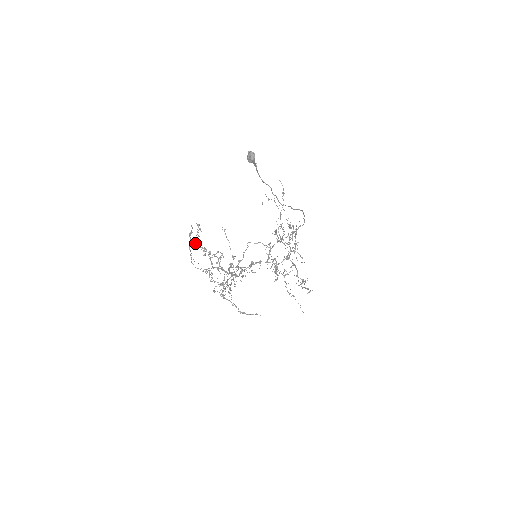
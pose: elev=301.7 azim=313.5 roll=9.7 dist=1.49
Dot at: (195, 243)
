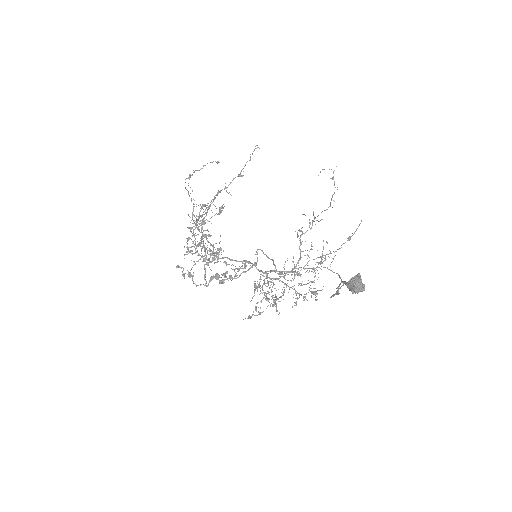
Dot at: occluded
